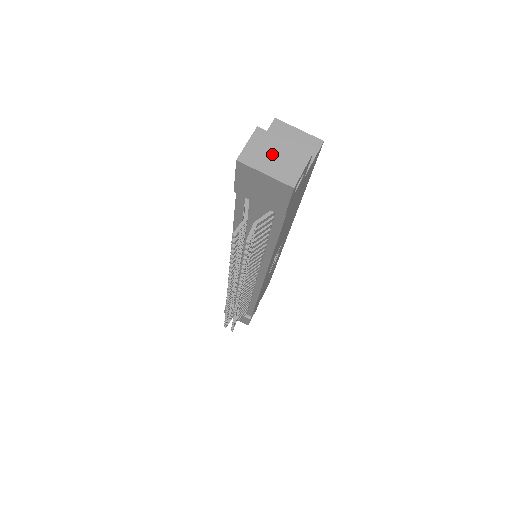
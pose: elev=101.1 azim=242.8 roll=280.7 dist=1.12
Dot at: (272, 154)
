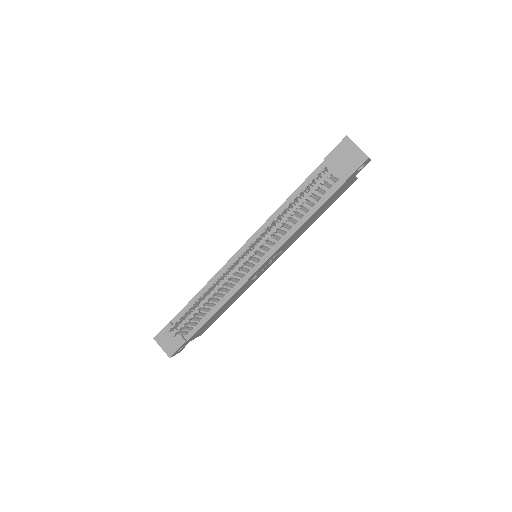
Dot at: occluded
